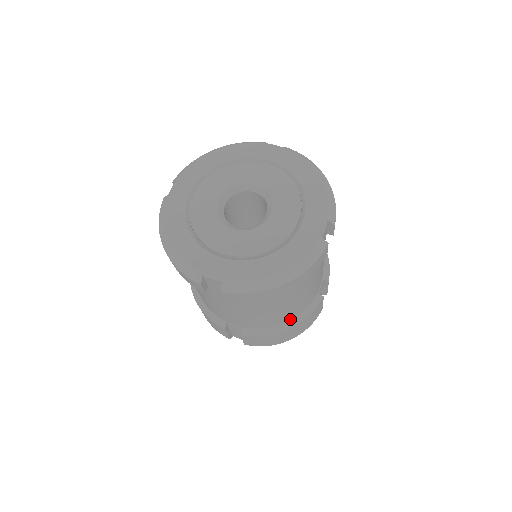
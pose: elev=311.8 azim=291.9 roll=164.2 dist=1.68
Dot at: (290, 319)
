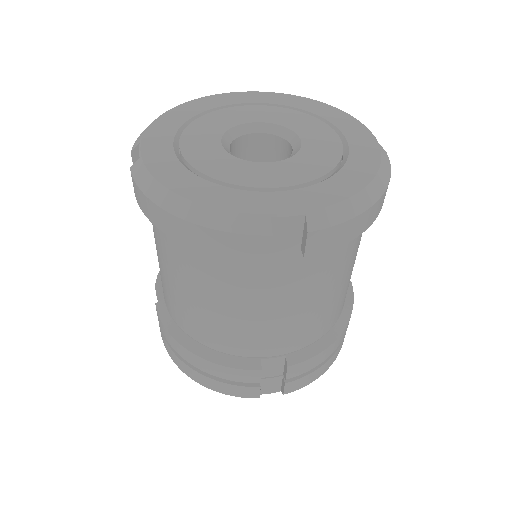
Dot at: (337, 317)
